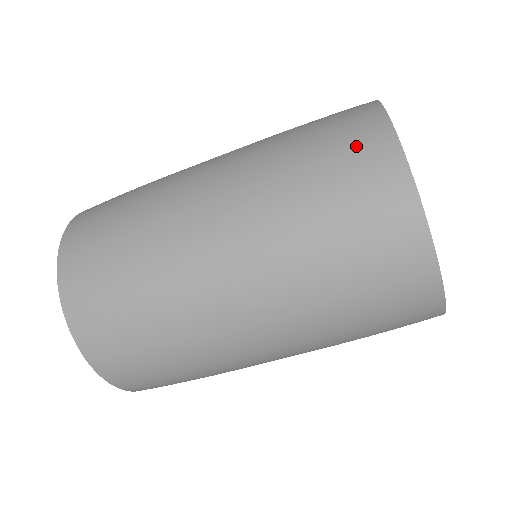
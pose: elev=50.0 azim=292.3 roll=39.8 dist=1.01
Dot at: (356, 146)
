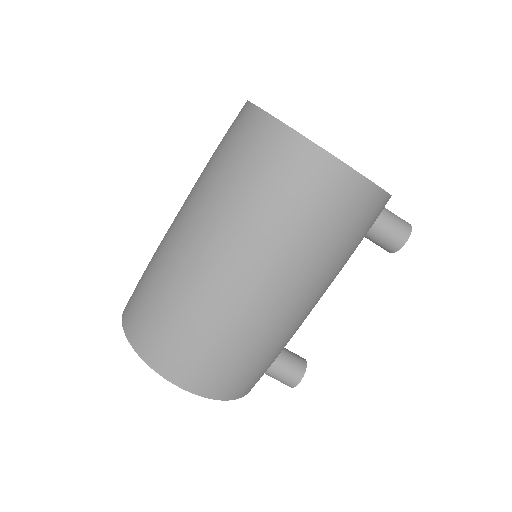
Dot at: occluded
